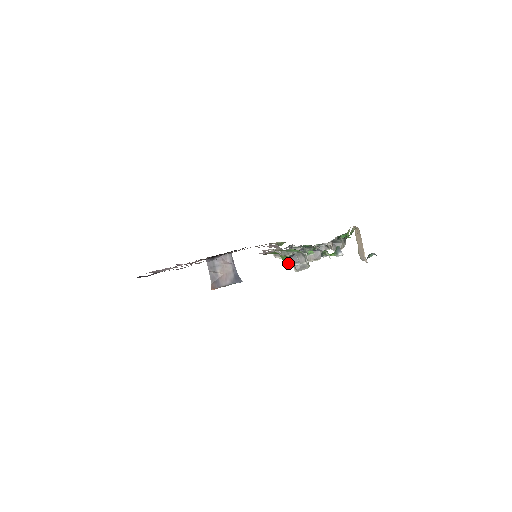
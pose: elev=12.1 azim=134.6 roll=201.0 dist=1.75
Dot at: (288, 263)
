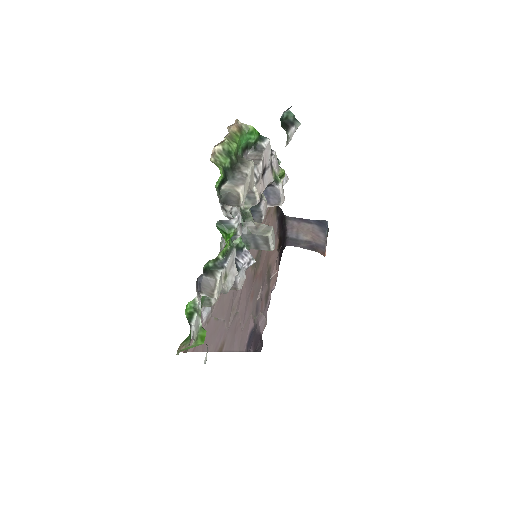
Dot at: occluded
